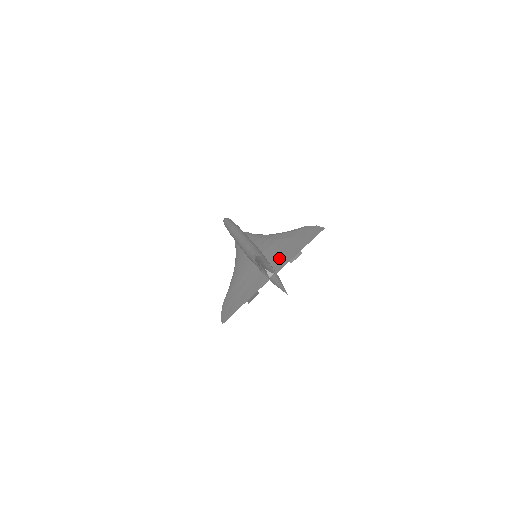
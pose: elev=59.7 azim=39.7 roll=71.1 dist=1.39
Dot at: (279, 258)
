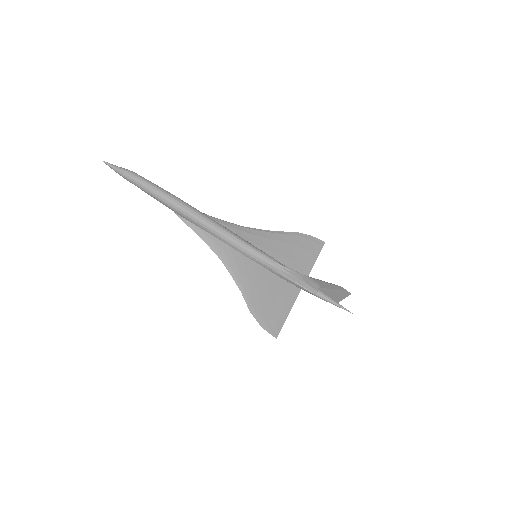
Dot at: (295, 266)
